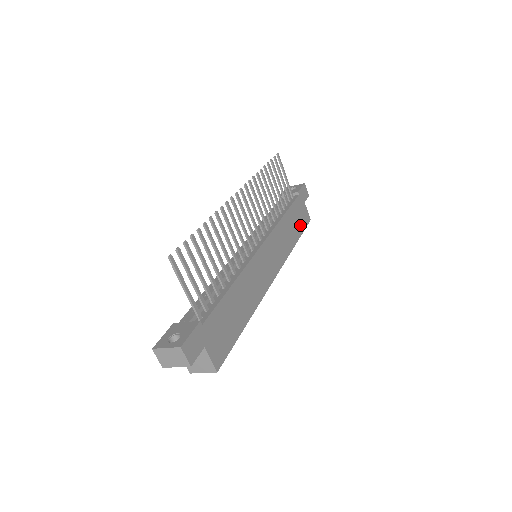
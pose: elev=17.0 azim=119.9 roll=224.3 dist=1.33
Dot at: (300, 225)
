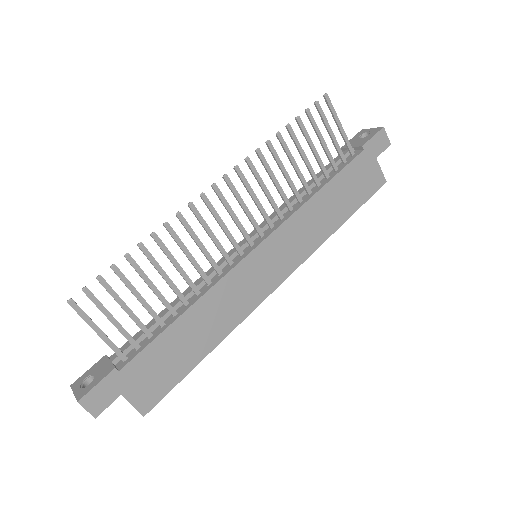
Dot at: (357, 196)
